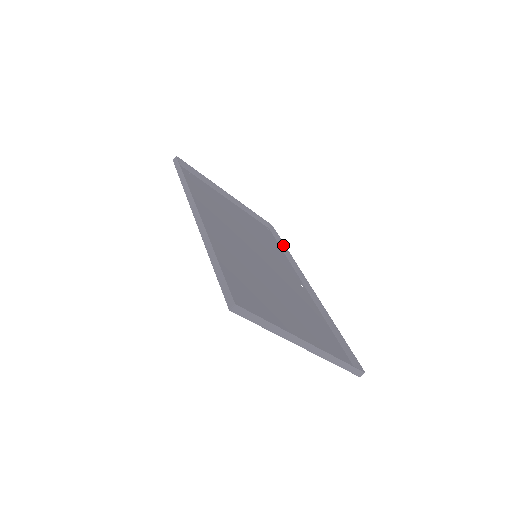
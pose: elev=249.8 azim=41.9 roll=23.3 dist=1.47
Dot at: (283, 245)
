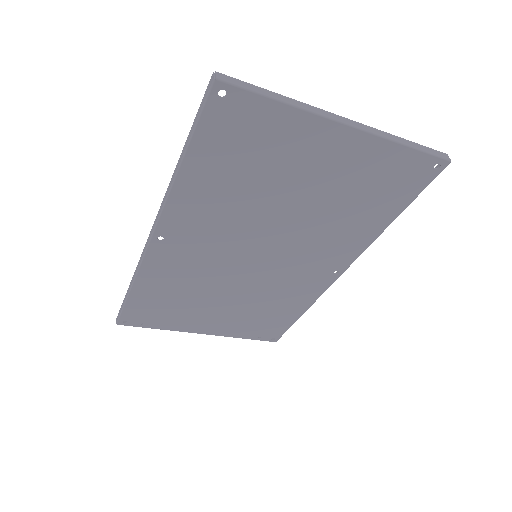
Dot at: occluded
